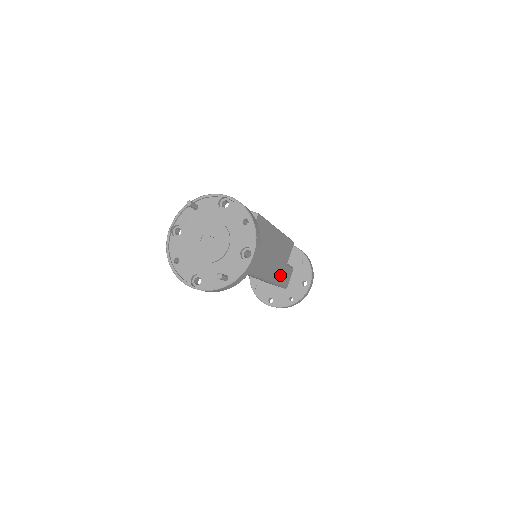
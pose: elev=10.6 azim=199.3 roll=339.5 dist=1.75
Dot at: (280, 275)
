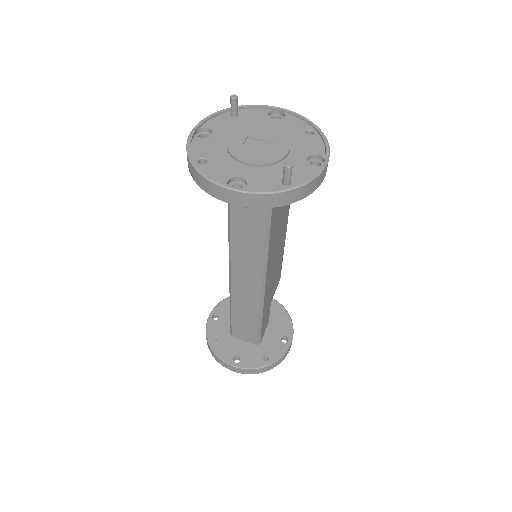
Dot at: (266, 310)
